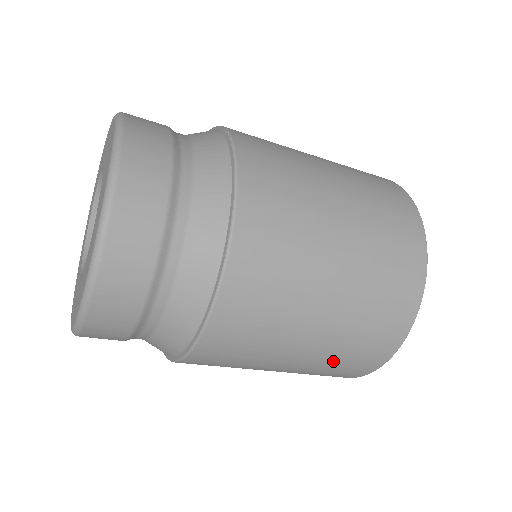
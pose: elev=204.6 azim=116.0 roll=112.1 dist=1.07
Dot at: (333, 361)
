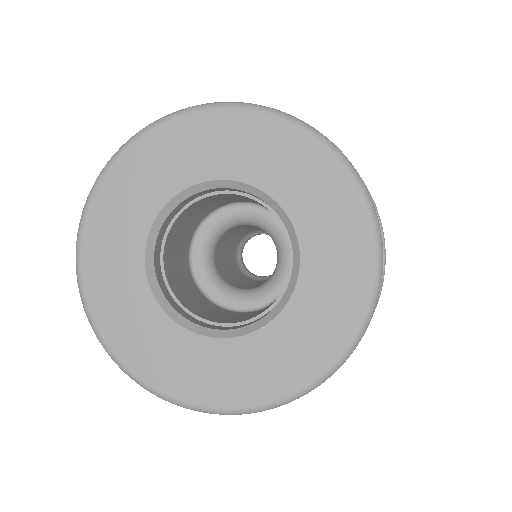
Dot at: occluded
